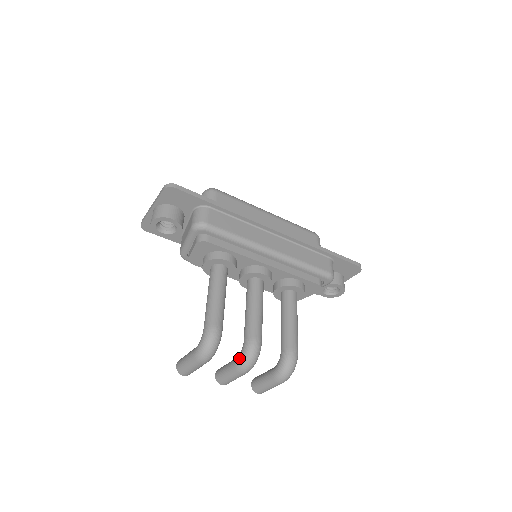
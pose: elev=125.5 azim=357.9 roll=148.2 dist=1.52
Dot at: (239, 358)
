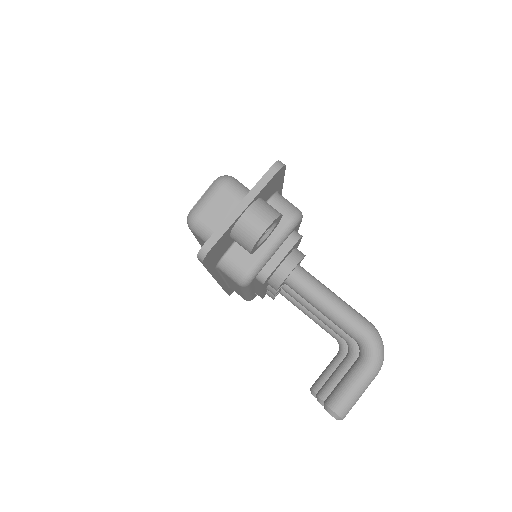
Dot at: occluded
